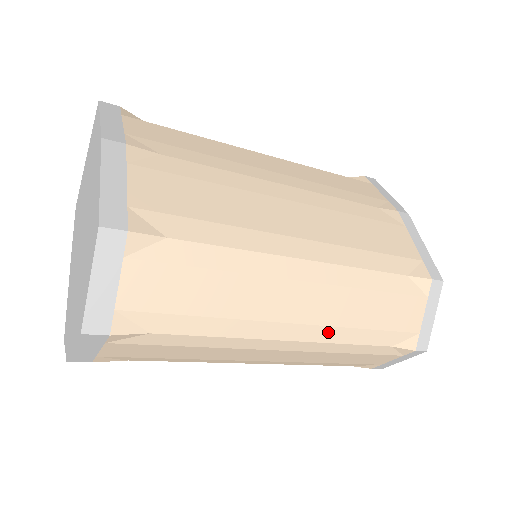
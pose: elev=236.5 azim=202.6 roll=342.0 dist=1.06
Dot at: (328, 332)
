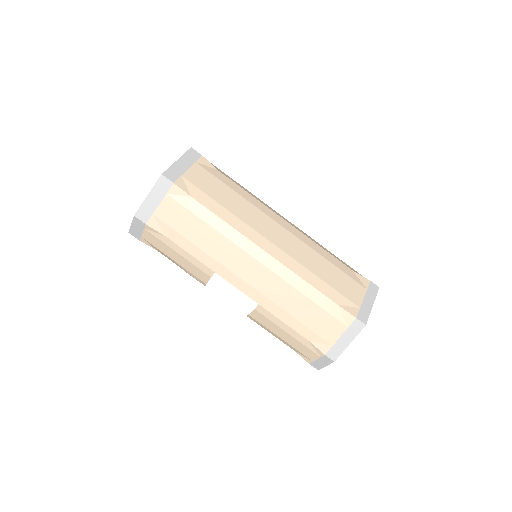
Dot at: (292, 263)
